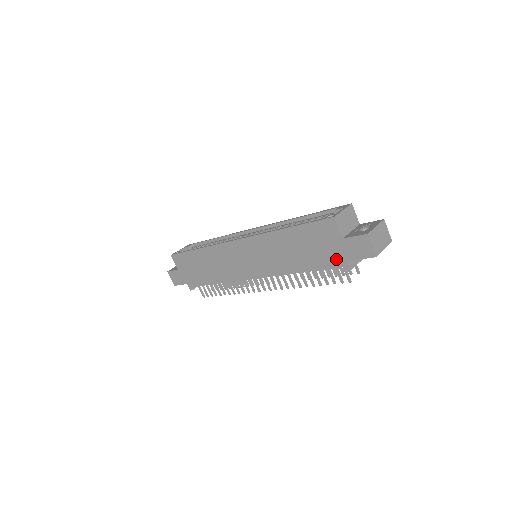
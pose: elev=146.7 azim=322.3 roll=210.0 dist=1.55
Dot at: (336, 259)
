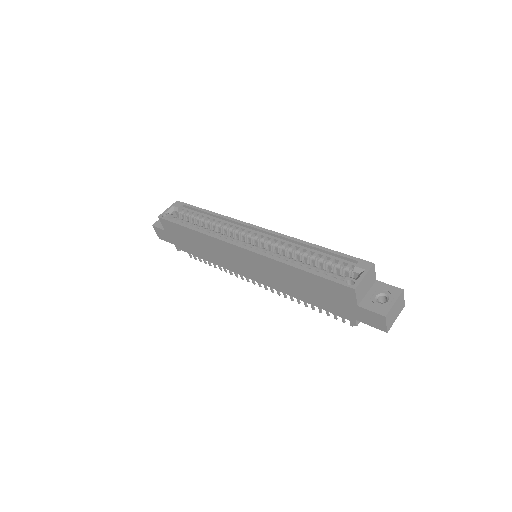
Dot at: (345, 313)
